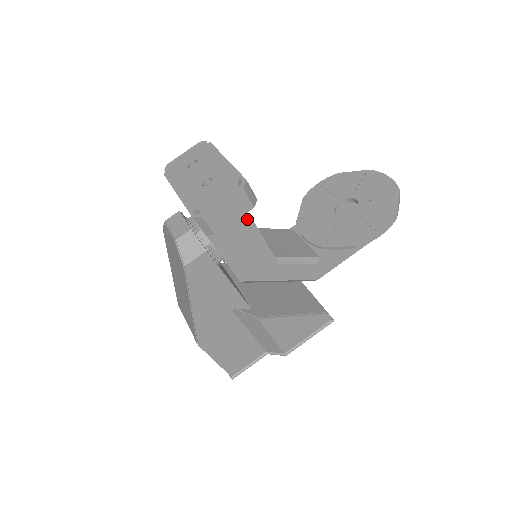
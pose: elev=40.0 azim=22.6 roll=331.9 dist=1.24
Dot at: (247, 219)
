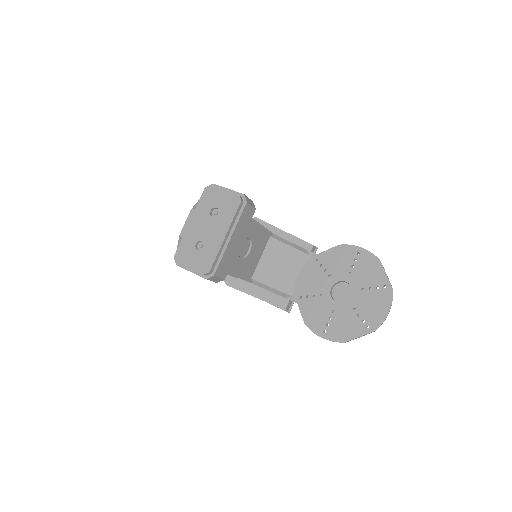
Dot at: occluded
